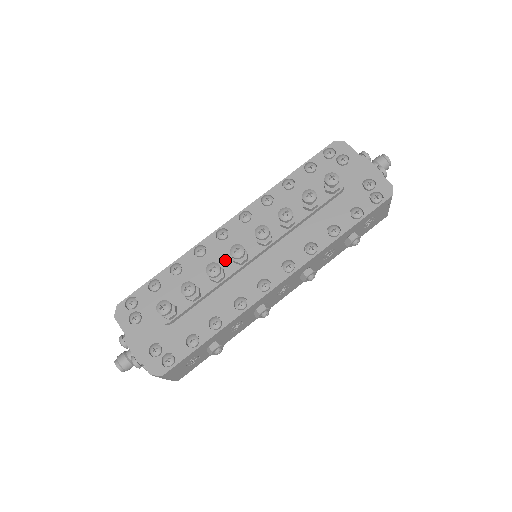
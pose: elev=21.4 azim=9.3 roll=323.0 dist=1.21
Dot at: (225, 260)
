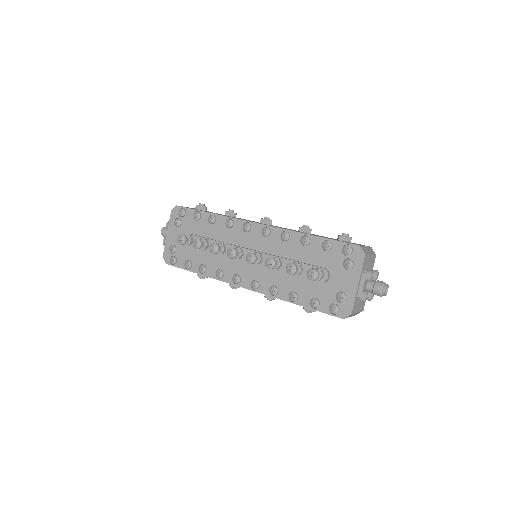
Dot at: (232, 245)
